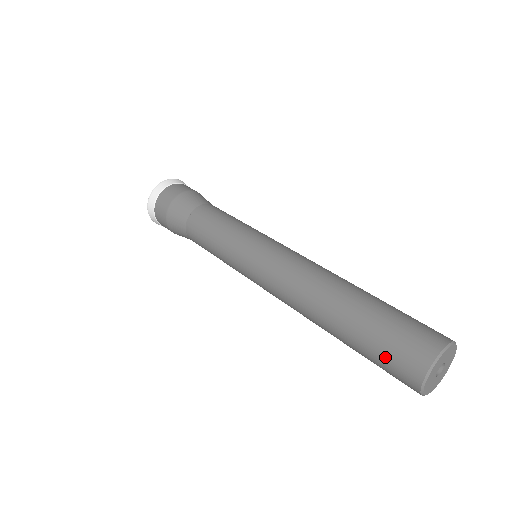
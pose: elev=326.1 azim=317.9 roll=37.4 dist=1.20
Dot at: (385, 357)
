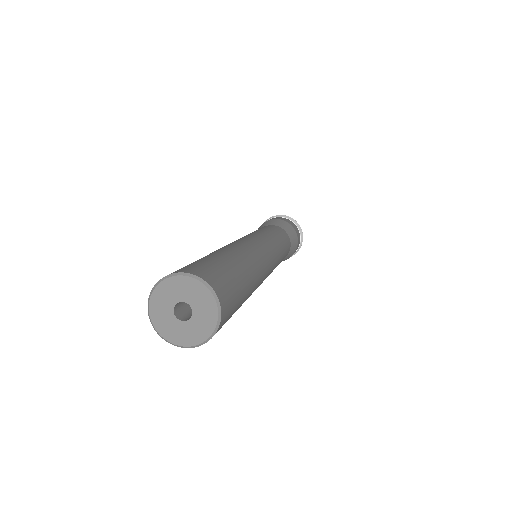
Dot at: occluded
